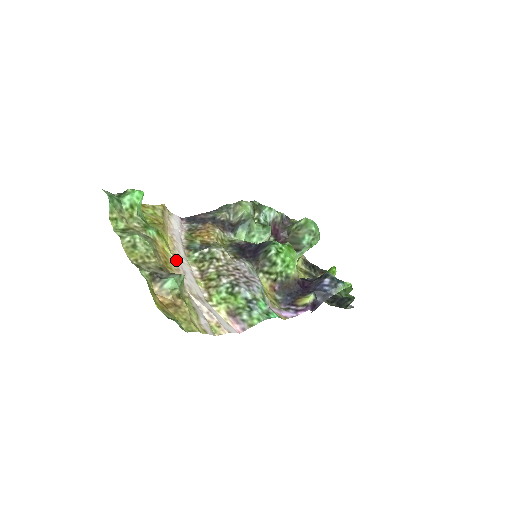
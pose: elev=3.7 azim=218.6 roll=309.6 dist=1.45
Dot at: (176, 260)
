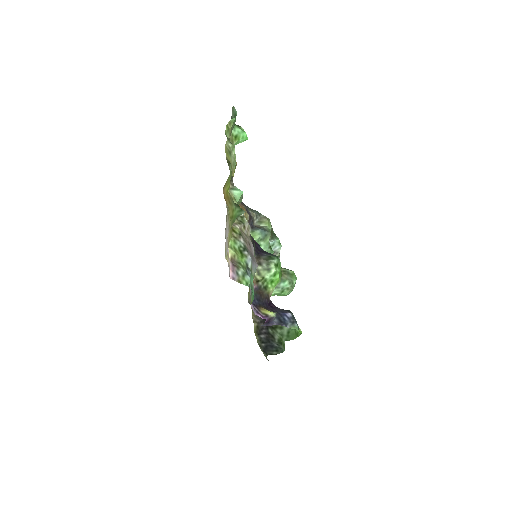
Dot at: occluded
